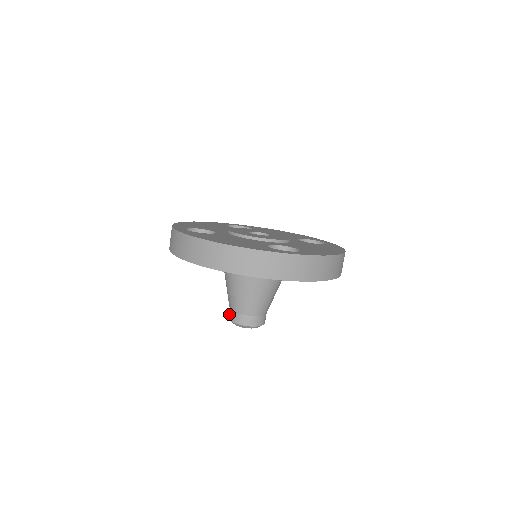
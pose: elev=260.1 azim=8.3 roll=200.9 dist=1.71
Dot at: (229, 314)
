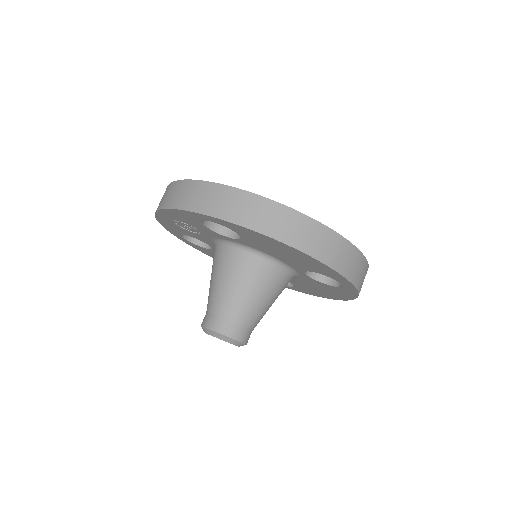
Dot at: (214, 323)
